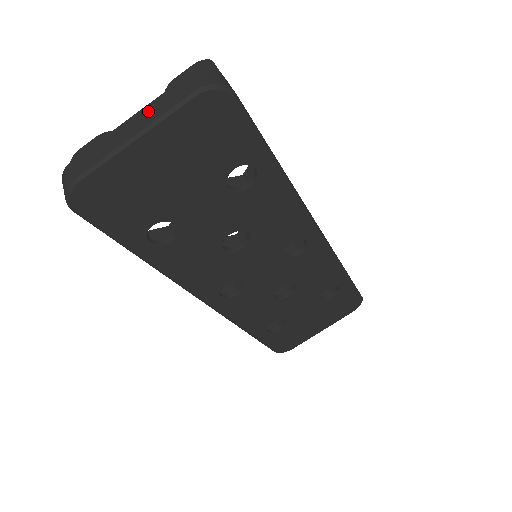
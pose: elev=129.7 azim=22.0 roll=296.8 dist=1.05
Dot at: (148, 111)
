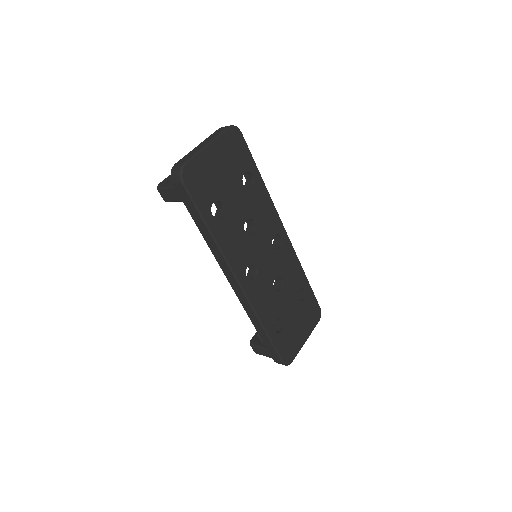
Dot at: (208, 139)
